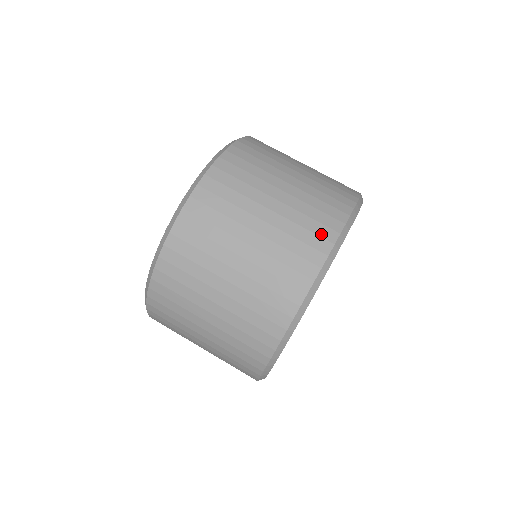
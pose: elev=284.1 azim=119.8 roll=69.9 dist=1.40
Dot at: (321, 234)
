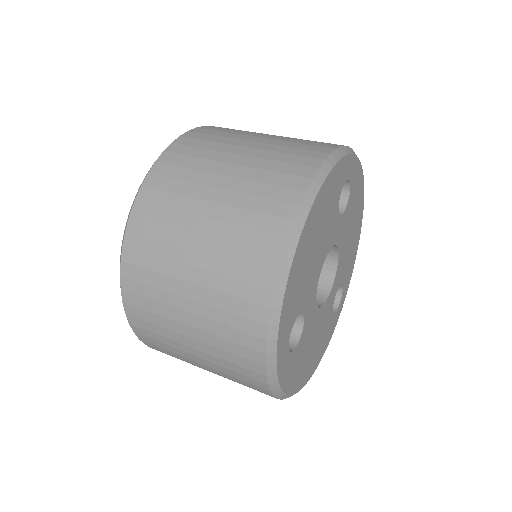
Dot at: (330, 143)
